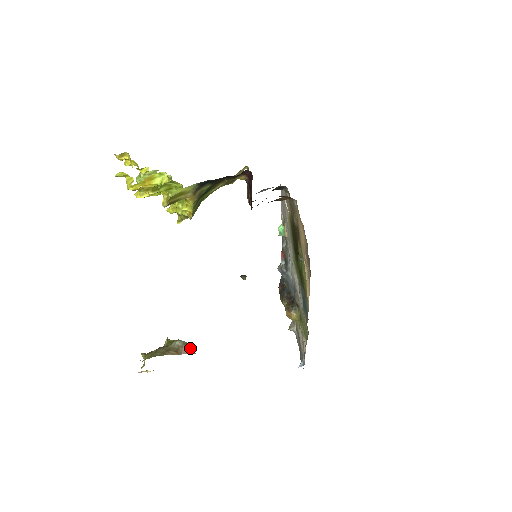
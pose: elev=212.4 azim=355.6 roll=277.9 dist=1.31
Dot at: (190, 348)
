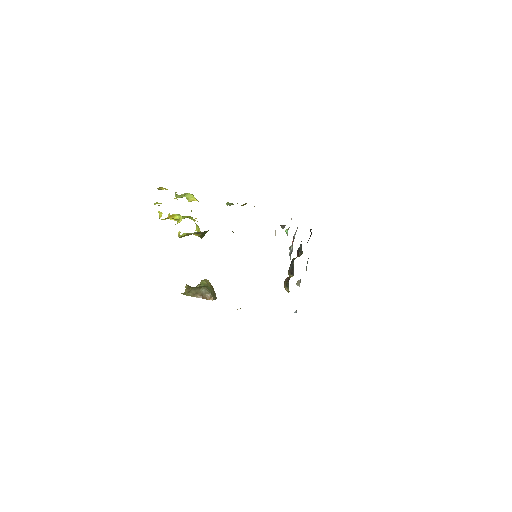
Dot at: (209, 296)
